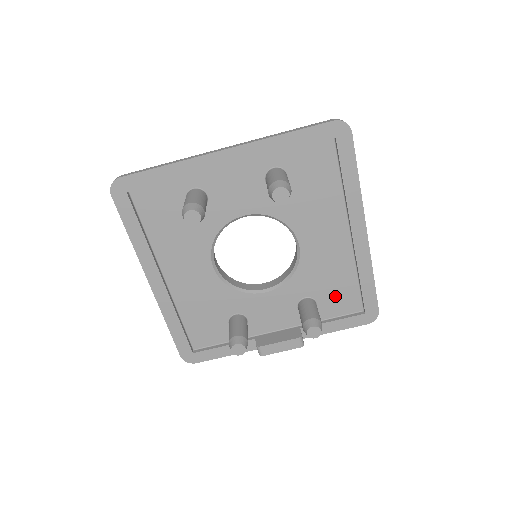
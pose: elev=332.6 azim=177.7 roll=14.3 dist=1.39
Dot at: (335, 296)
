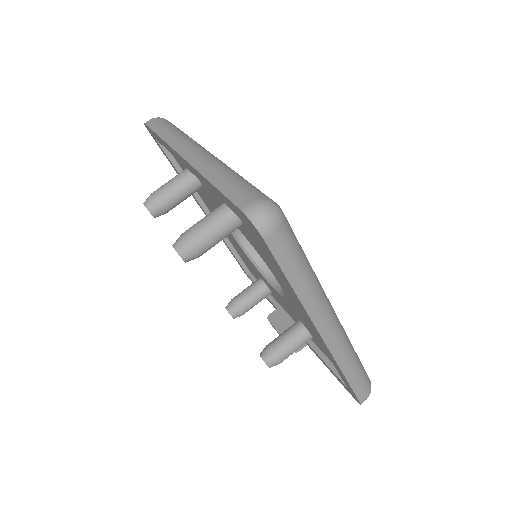
Dot at: occluded
